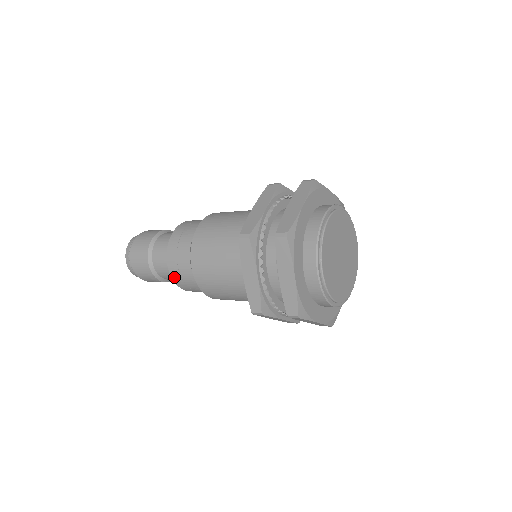
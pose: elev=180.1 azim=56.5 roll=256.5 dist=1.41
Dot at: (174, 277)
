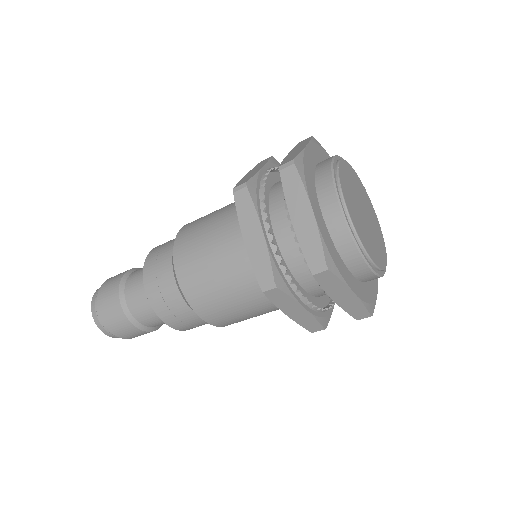
Dot at: (149, 257)
